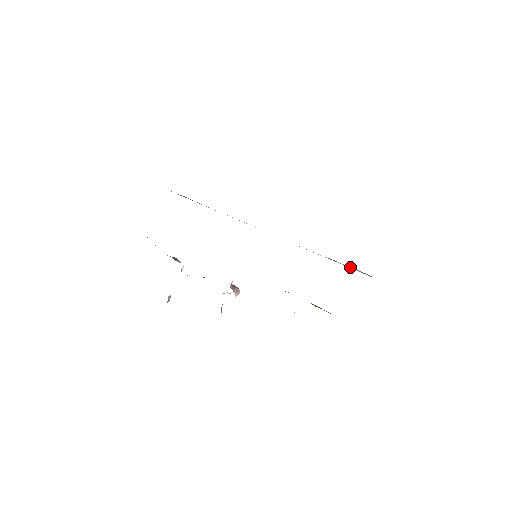
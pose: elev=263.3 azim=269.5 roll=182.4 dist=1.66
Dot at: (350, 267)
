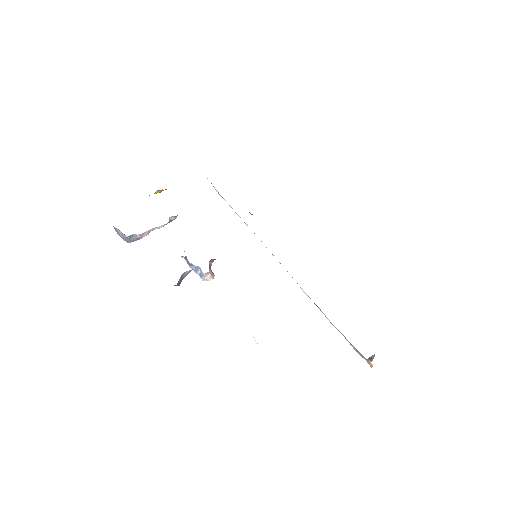
Dot at: (350, 343)
